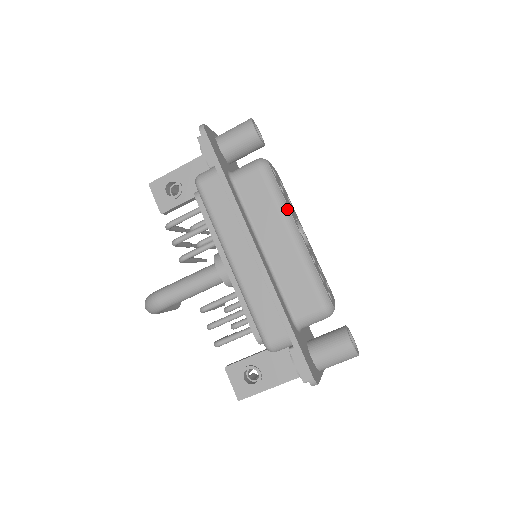
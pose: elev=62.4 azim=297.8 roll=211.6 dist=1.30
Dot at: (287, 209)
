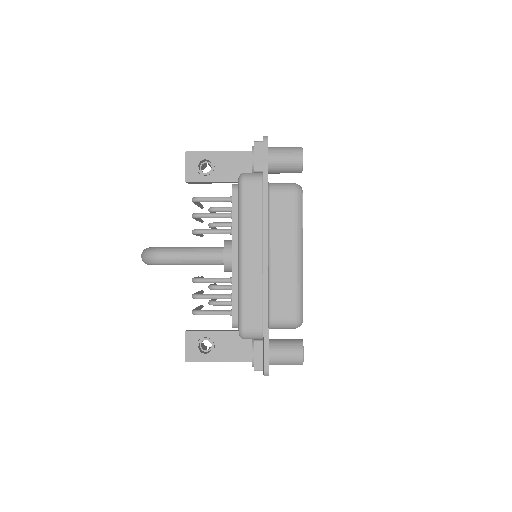
Dot at: (301, 234)
